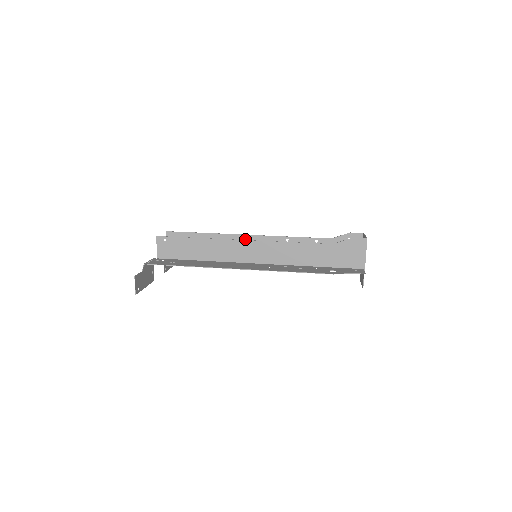
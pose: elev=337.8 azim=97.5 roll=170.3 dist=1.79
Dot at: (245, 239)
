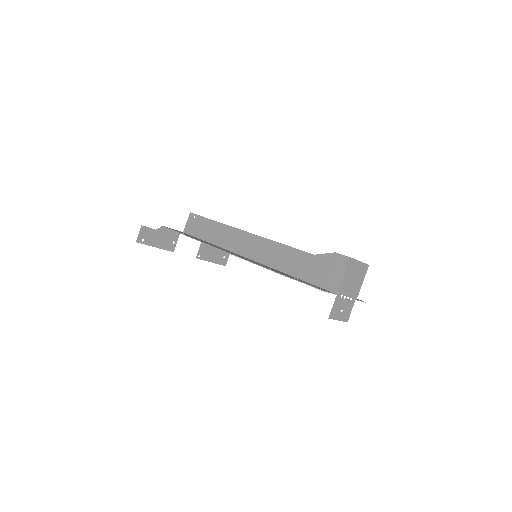
Dot at: occluded
